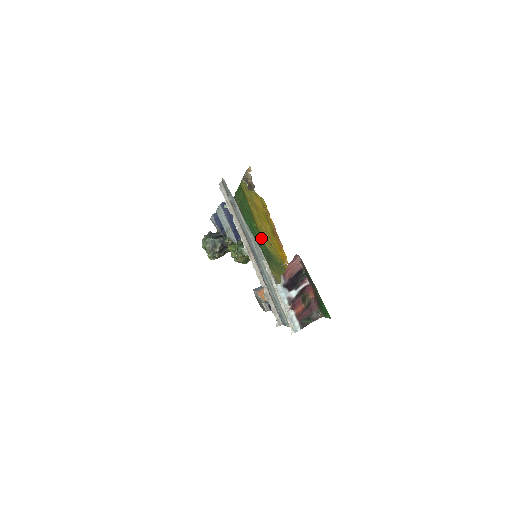
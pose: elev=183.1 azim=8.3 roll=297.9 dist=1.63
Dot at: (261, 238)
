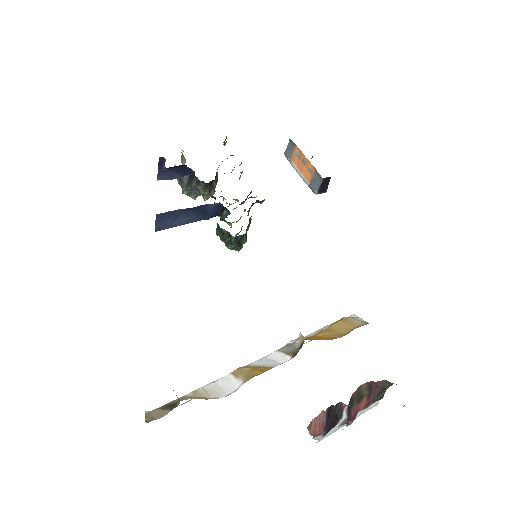
Dot at: occluded
